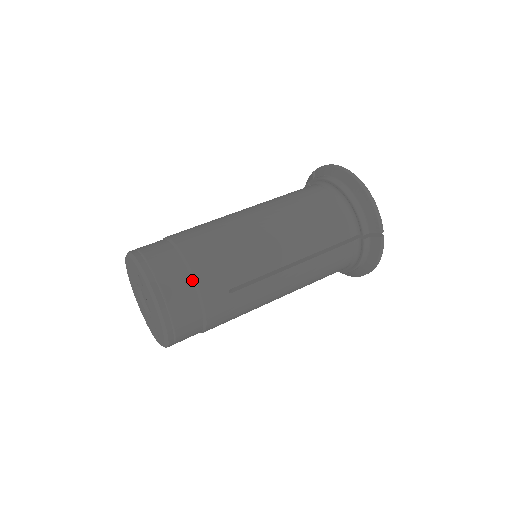
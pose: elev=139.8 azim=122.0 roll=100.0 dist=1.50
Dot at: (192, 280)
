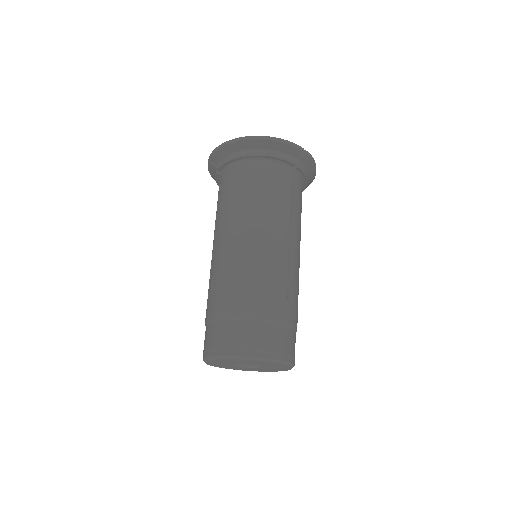
Dot at: (267, 323)
